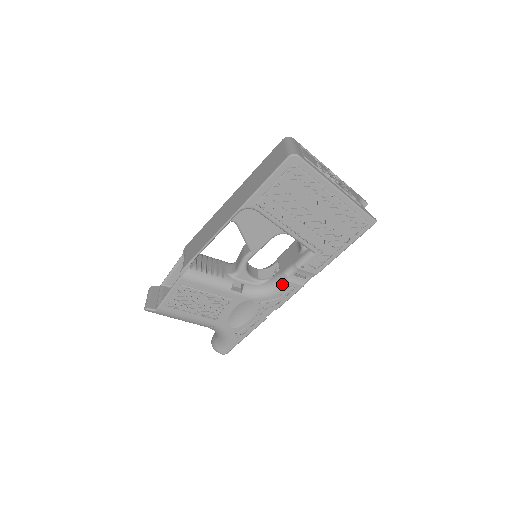
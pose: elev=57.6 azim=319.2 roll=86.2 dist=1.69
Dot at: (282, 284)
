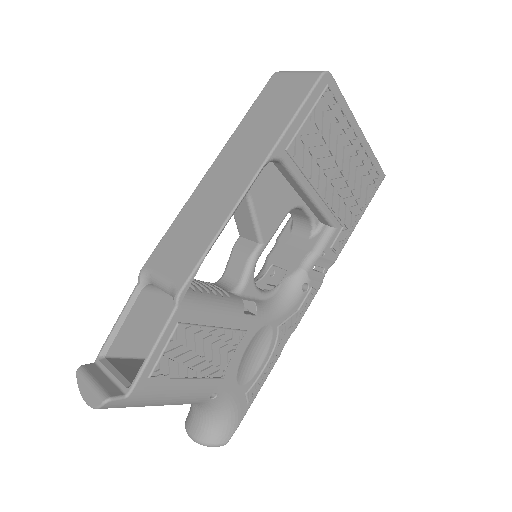
Dot at: (301, 287)
